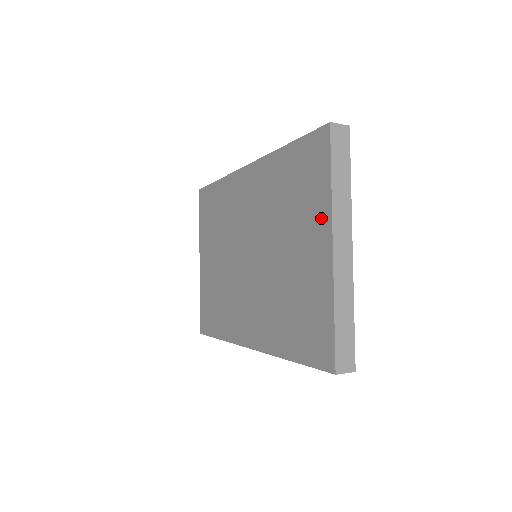
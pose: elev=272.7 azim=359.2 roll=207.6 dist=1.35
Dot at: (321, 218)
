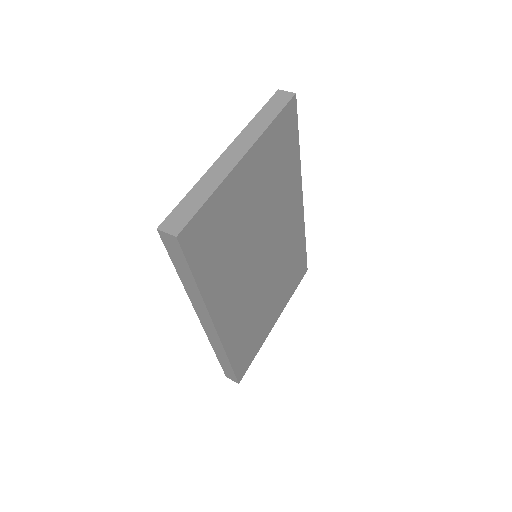
Dot at: occluded
